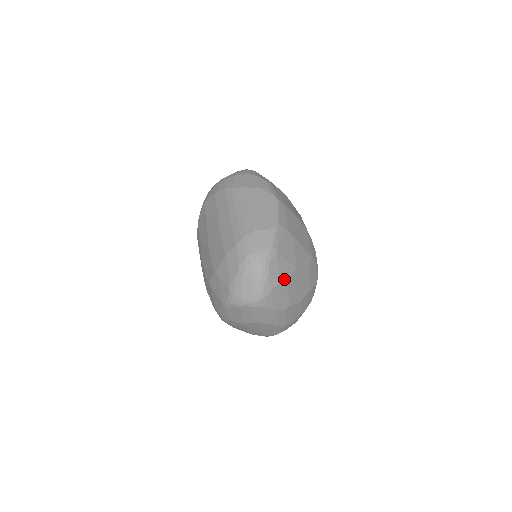
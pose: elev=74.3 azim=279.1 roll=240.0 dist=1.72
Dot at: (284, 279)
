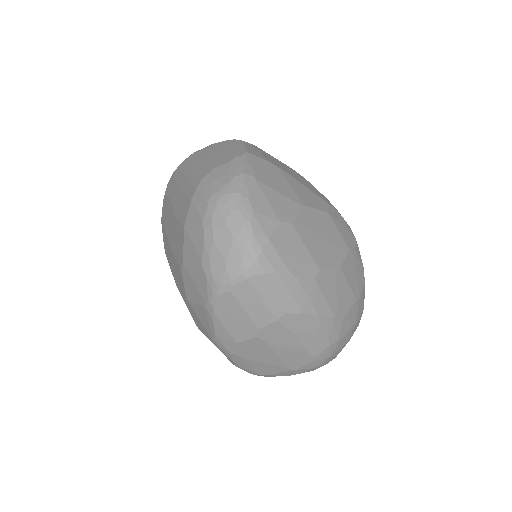
Dot at: (286, 220)
